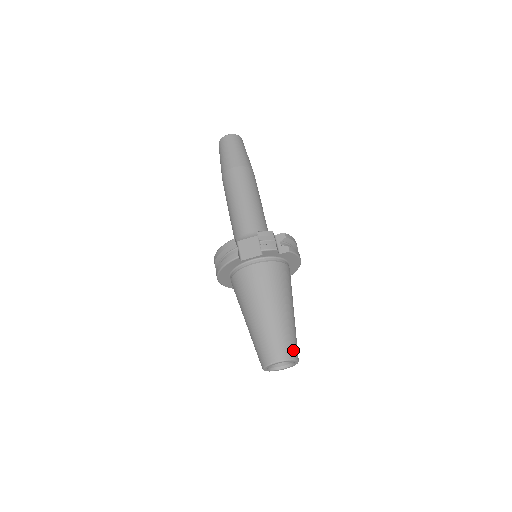
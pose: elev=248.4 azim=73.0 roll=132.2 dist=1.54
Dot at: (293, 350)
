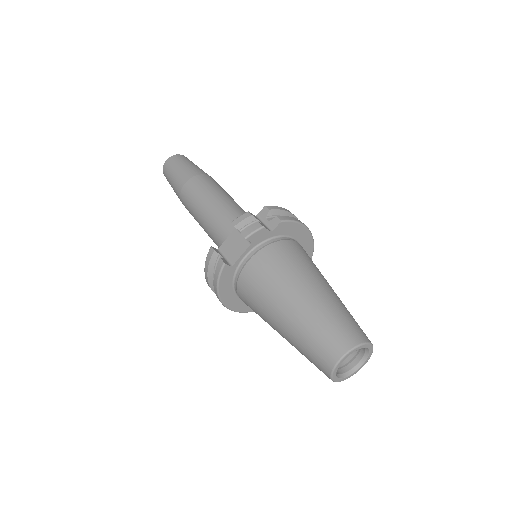
Dot at: (353, 332)
